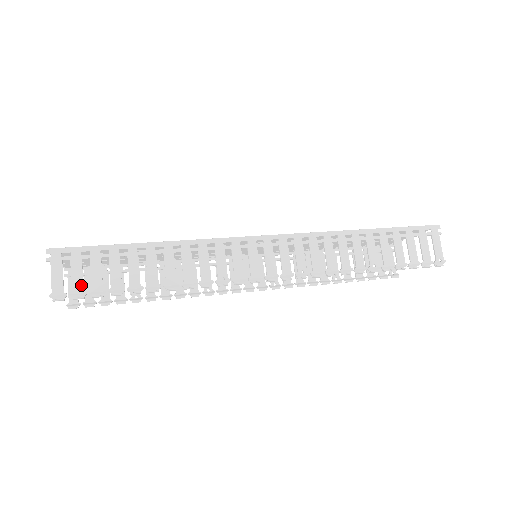
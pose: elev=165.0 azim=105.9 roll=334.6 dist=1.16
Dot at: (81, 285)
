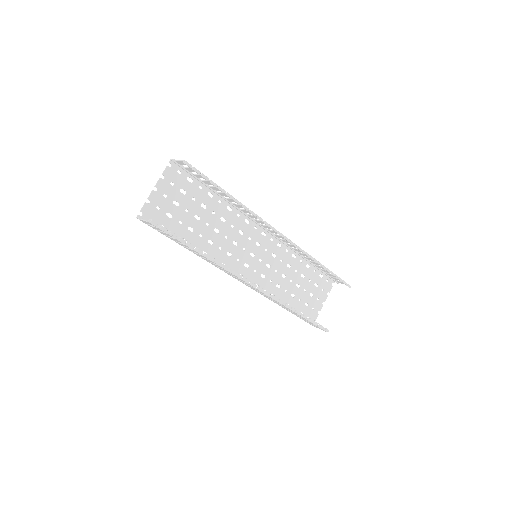
Dot at: occluded
